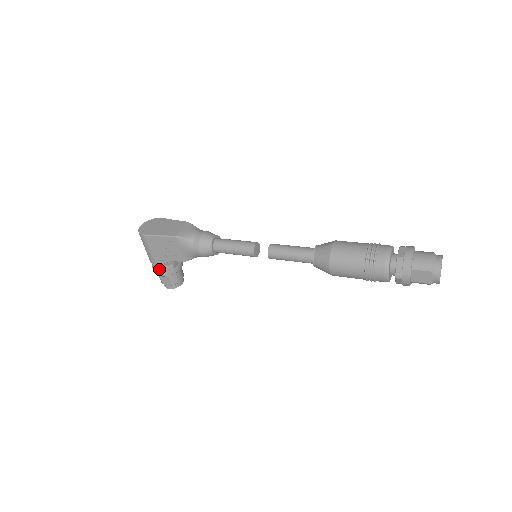
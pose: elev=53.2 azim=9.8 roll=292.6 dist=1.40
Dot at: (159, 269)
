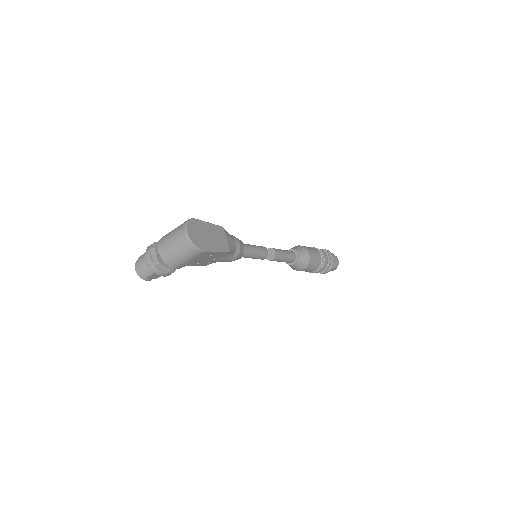
Dot at: (171, 272)
